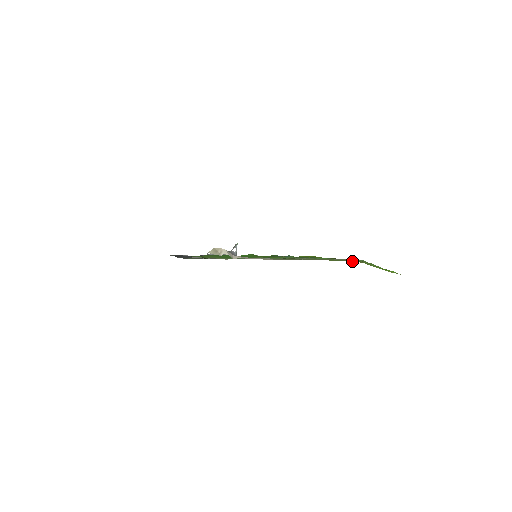
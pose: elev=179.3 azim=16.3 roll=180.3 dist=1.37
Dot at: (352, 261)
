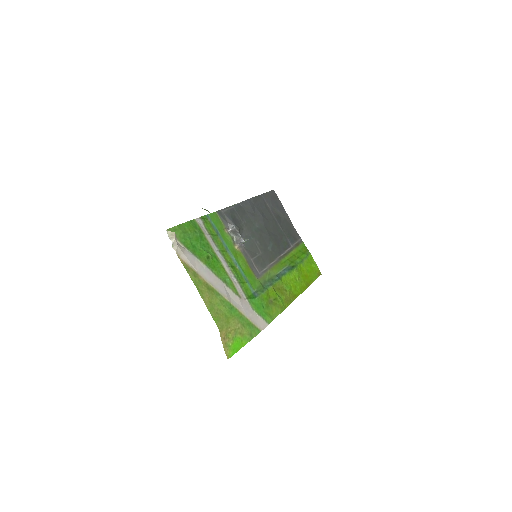
Dot at: (234, 323)
